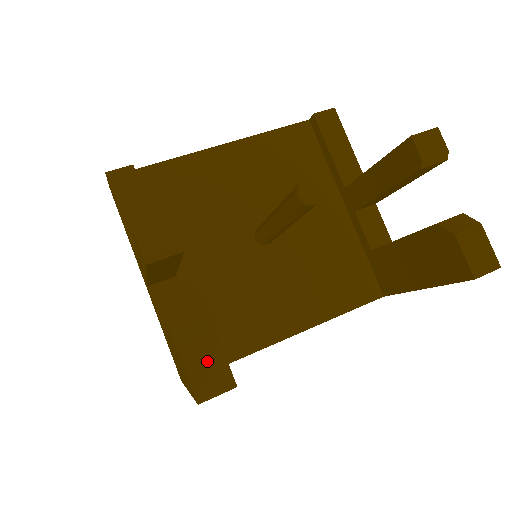
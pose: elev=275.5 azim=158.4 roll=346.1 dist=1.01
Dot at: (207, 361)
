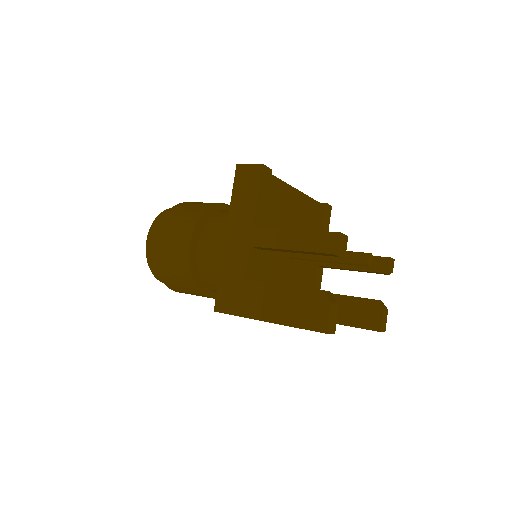
Dot at: (334, 315)
